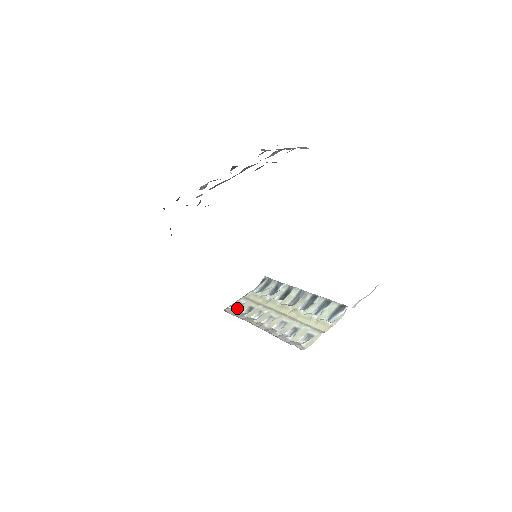
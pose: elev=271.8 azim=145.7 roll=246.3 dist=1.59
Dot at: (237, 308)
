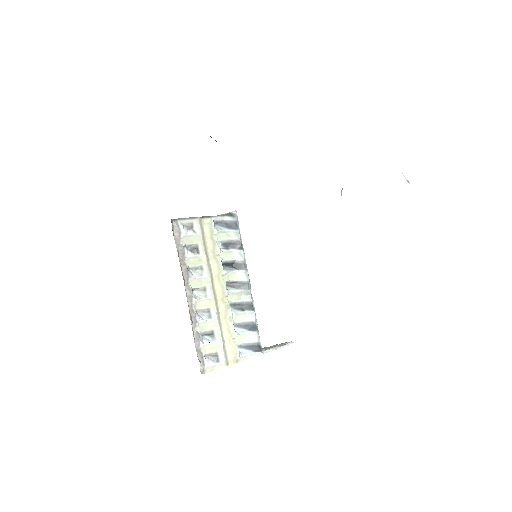
Dot at: (185, 233)
